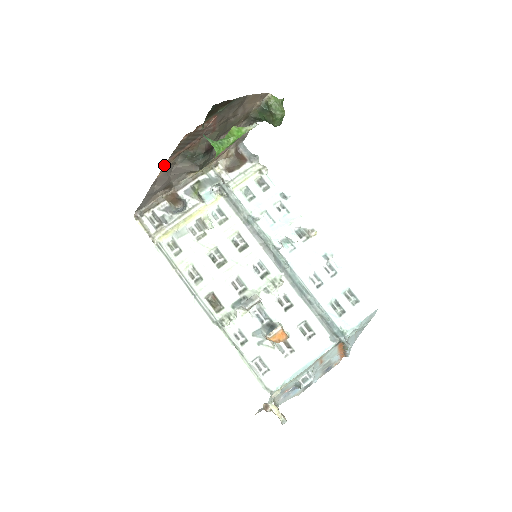
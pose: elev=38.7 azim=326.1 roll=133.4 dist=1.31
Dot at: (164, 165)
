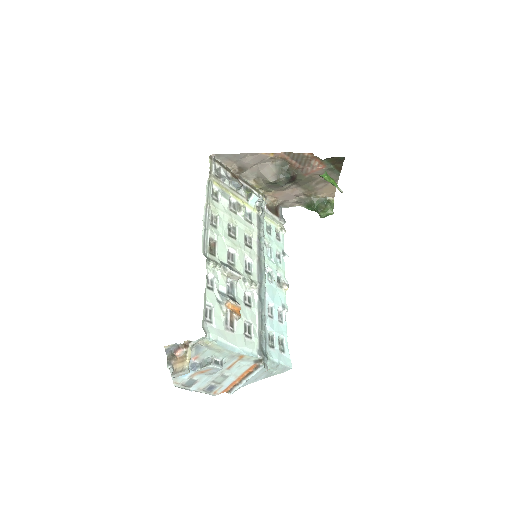
Dot at: occluded
